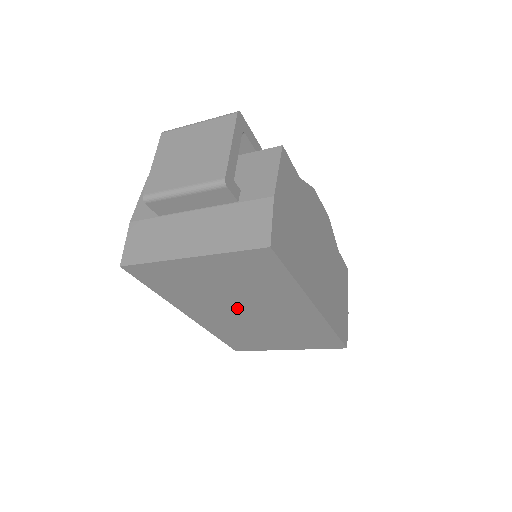
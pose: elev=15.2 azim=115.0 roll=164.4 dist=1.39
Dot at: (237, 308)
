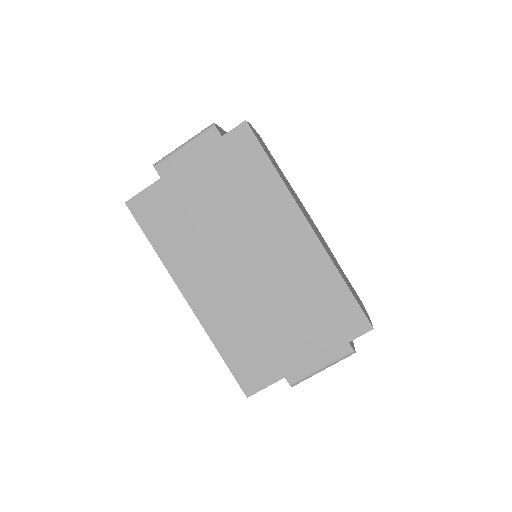
Dot at: (234, 257)
